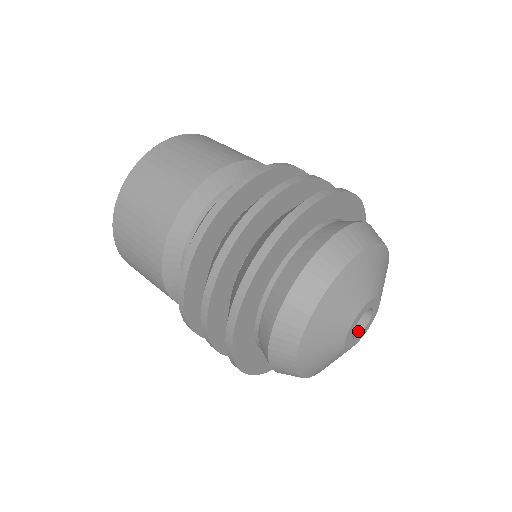
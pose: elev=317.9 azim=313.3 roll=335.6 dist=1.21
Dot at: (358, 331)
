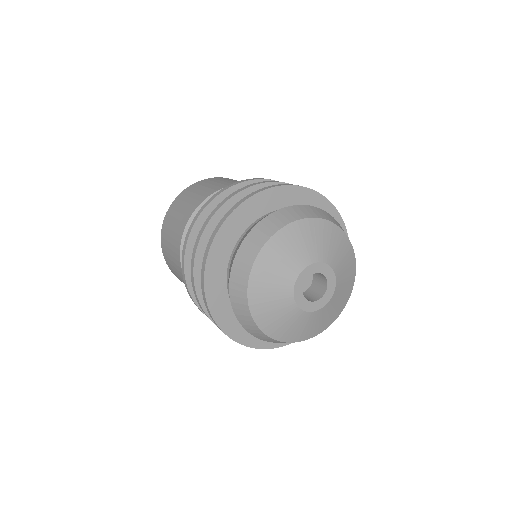
Dot at: (306, 299)
